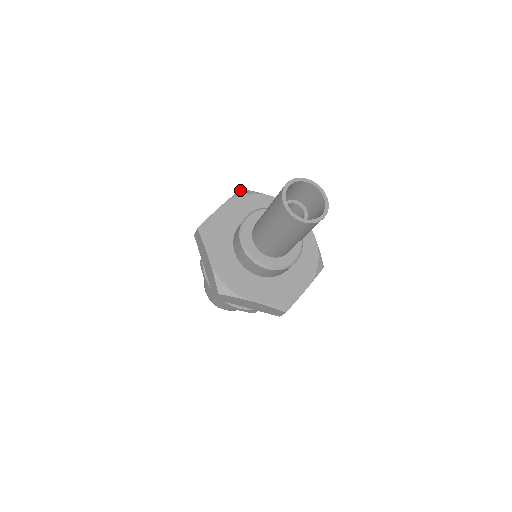
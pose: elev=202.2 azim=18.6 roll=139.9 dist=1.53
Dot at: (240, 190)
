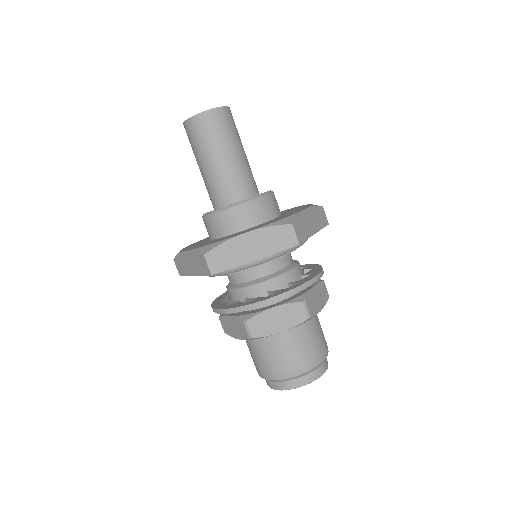
Dot at: occluded
